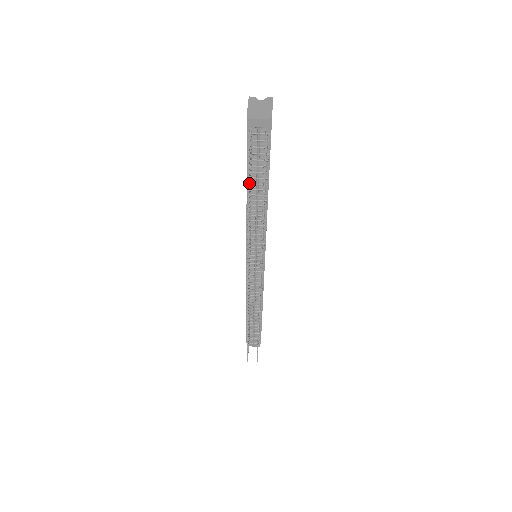
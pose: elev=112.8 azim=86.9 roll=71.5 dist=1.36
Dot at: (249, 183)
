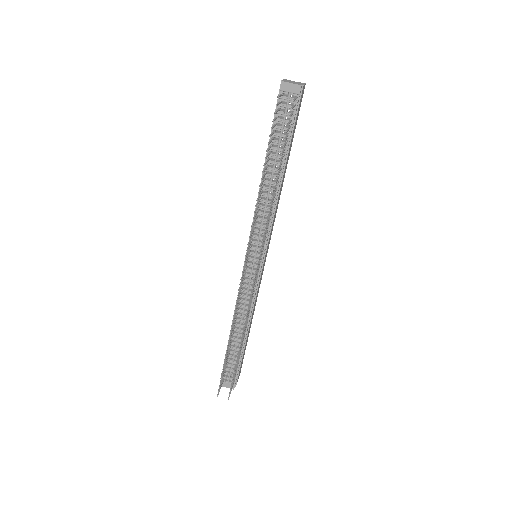
Dot at: (270, 141)
